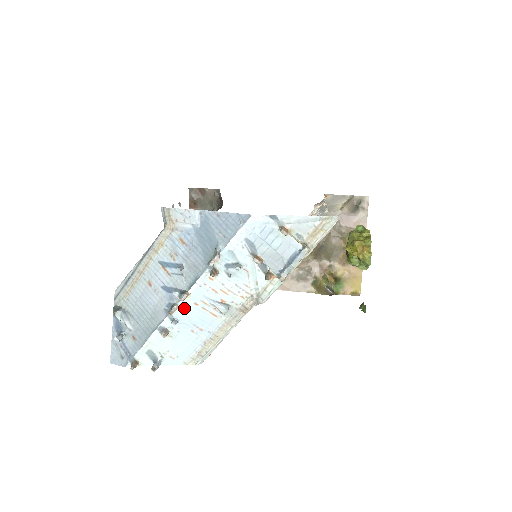
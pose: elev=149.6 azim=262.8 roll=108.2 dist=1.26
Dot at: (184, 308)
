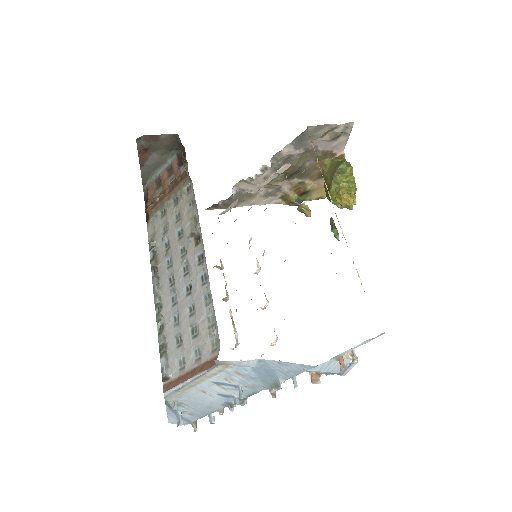
Dot at: occluded
